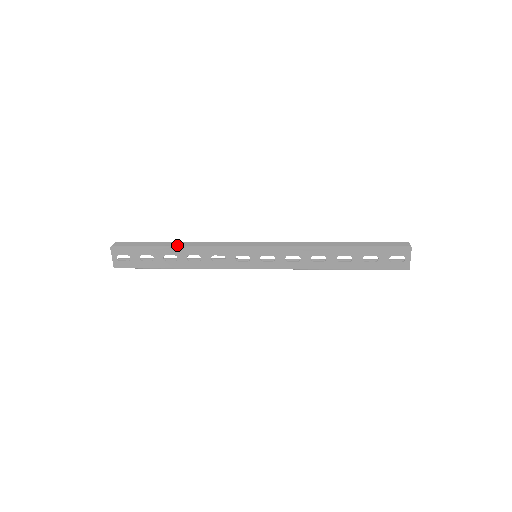
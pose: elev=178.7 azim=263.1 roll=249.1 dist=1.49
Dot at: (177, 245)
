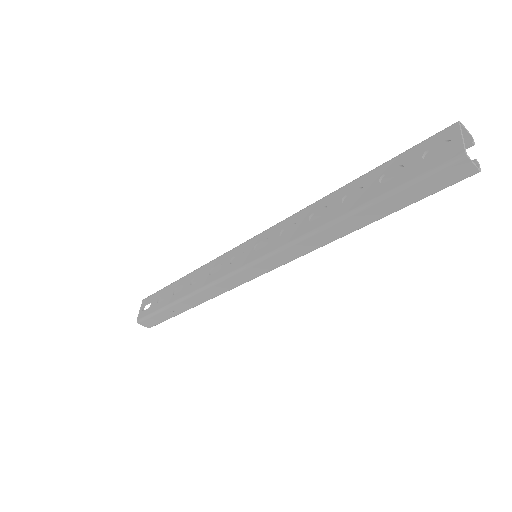
Dot at: occluded
